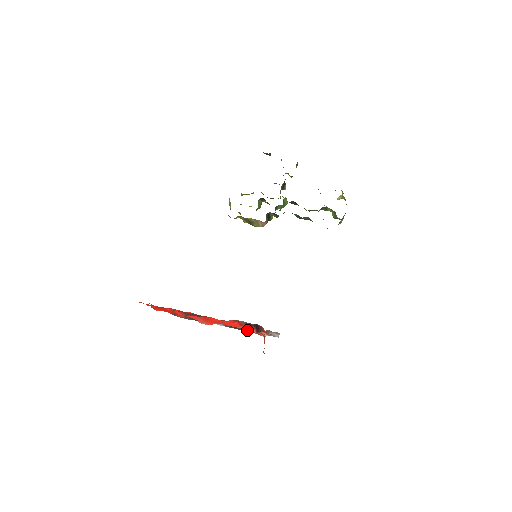
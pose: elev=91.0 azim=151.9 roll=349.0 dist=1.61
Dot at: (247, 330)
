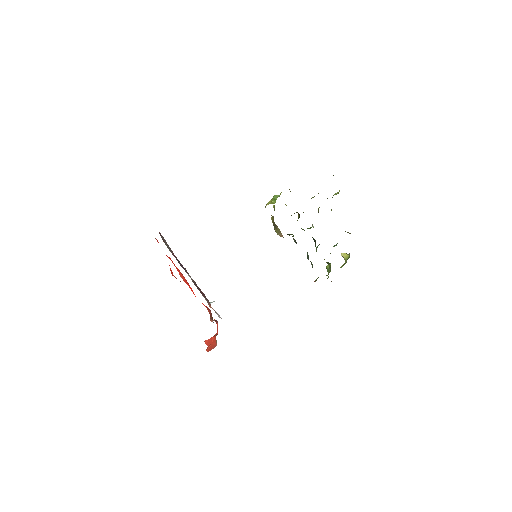
Dot at: (204, 296)
